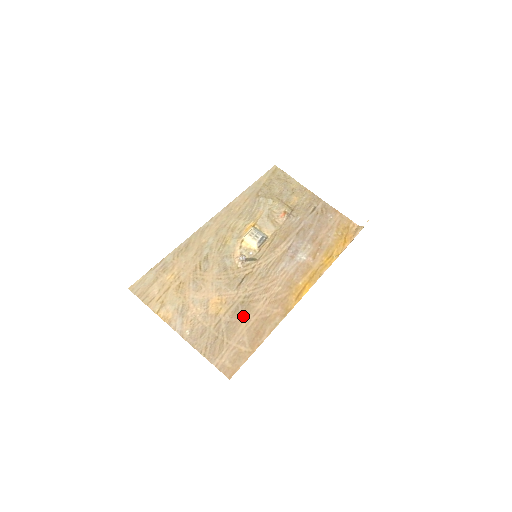
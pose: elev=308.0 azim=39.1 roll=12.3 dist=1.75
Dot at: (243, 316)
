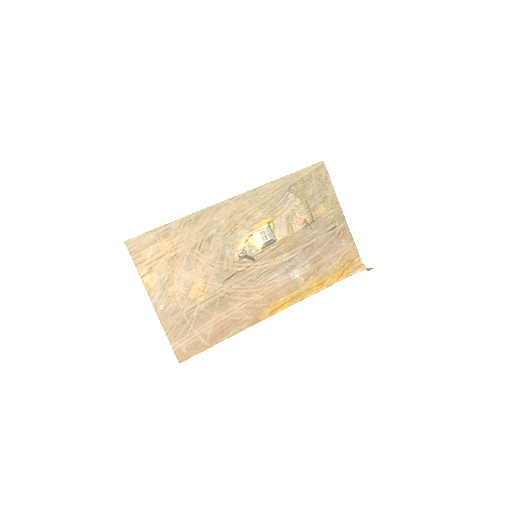
Dot at: (217, 311)
